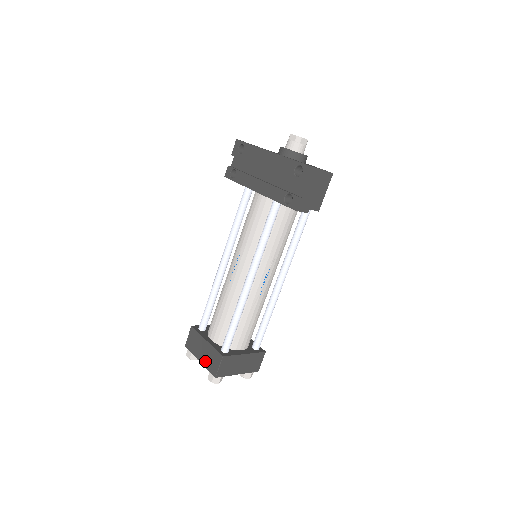
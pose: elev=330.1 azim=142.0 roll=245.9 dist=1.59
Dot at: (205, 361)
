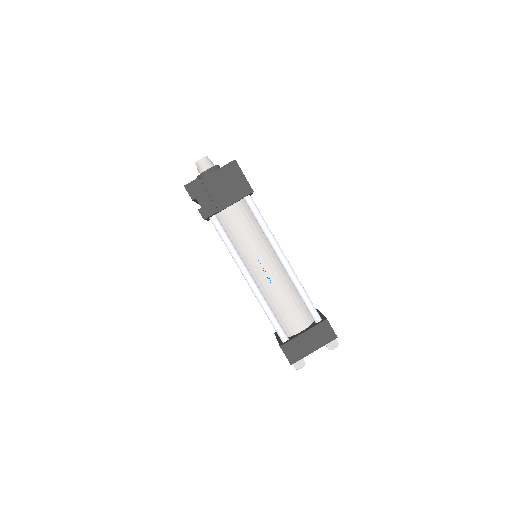
Dot at: occluded
